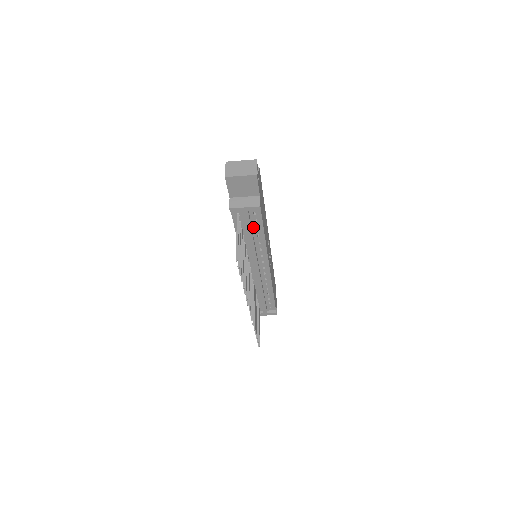
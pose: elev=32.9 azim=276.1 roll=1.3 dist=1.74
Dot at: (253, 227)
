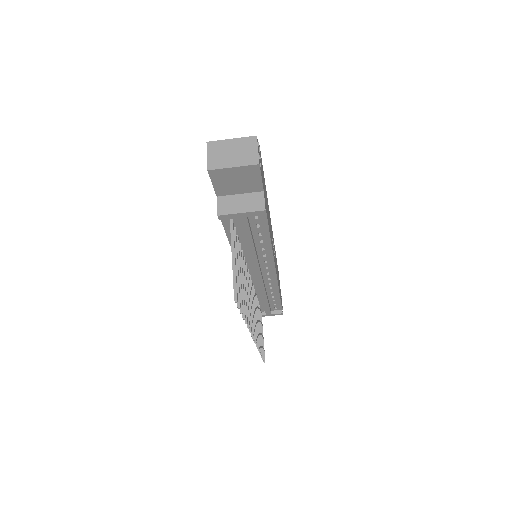
Dot at: (254, 233)
